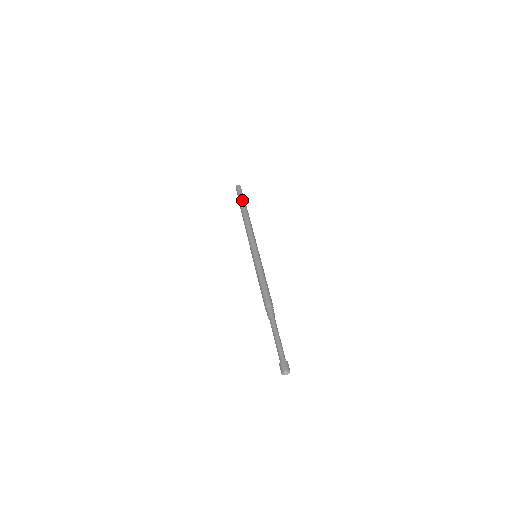
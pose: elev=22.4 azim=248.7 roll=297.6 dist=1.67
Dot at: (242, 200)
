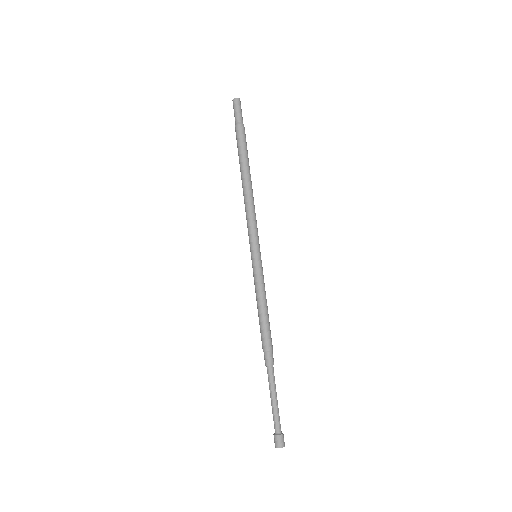
Dot at: (238, 138)
